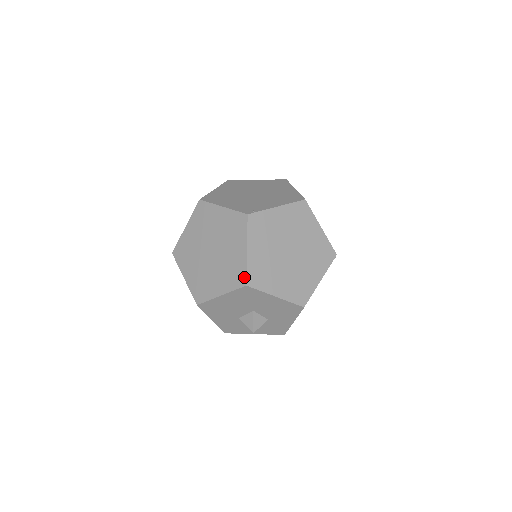
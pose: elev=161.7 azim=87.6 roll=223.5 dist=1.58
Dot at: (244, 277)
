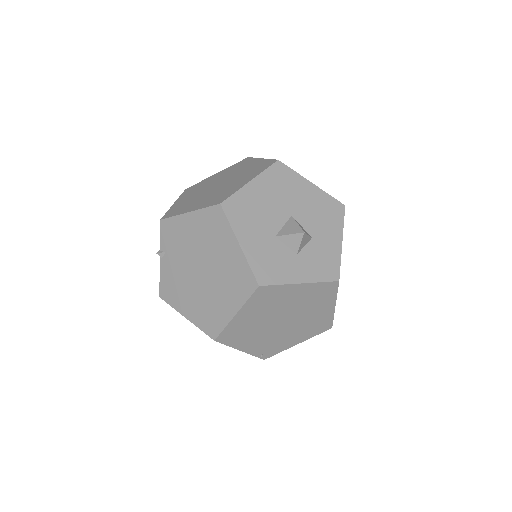
Dot at: (271, 161)
